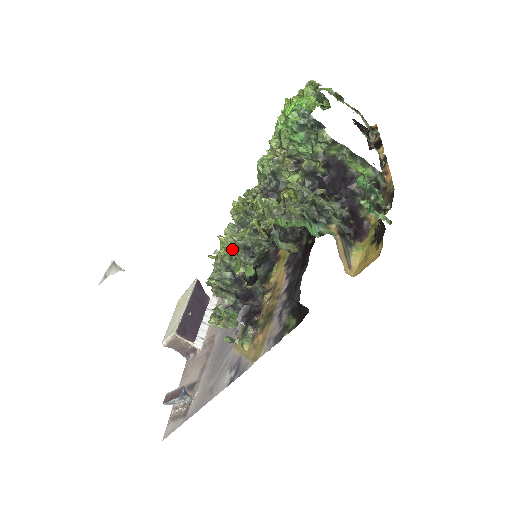
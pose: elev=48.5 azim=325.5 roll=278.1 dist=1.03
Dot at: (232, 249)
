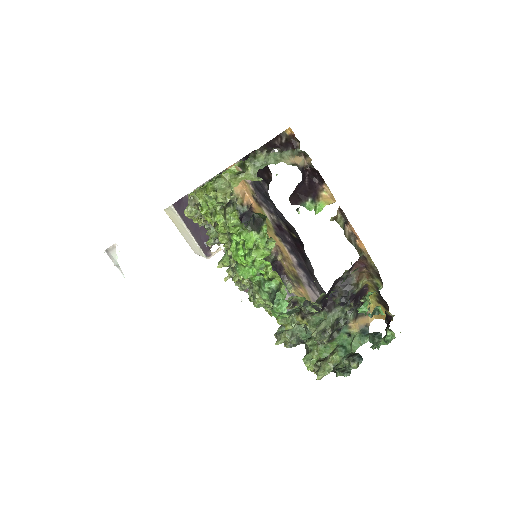
Dot at: (286, 347)
